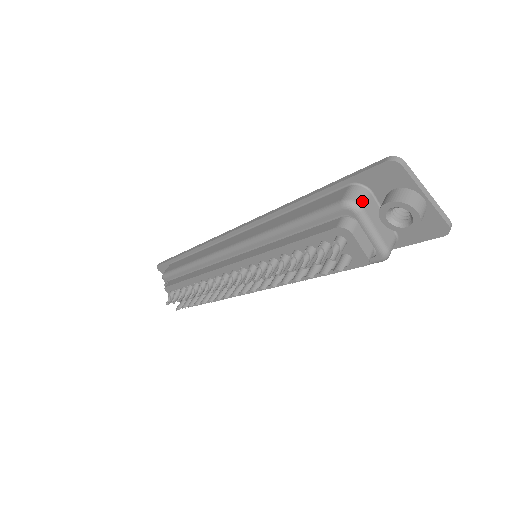
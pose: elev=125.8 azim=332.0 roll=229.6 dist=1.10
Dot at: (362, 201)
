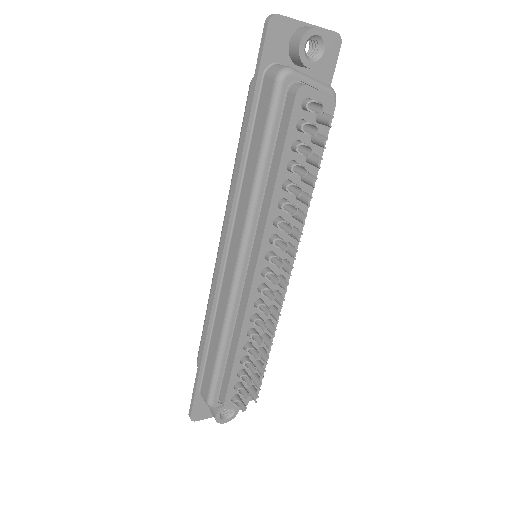
Dot at: (285, 66)
